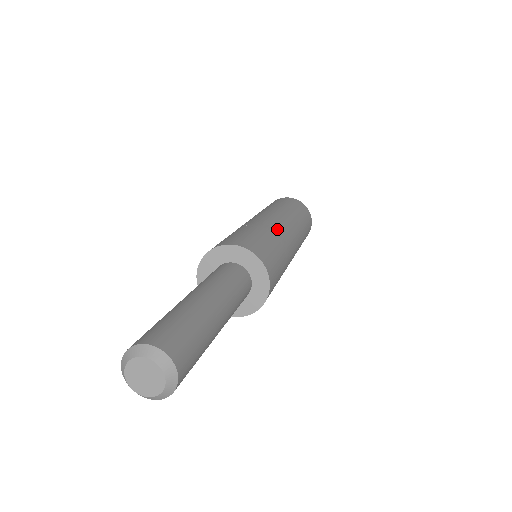
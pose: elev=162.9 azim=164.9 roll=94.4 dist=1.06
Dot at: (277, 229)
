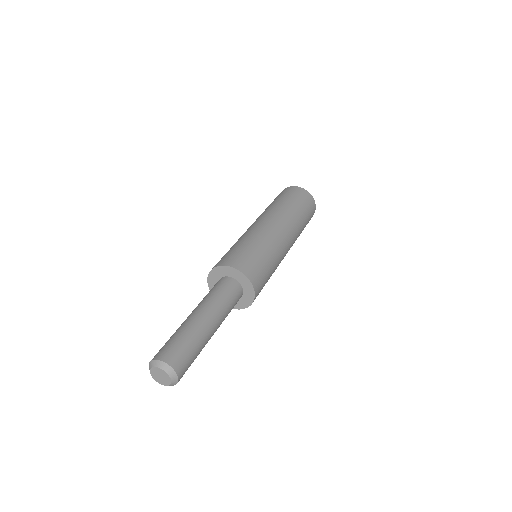
Dot at: (281, 258)
